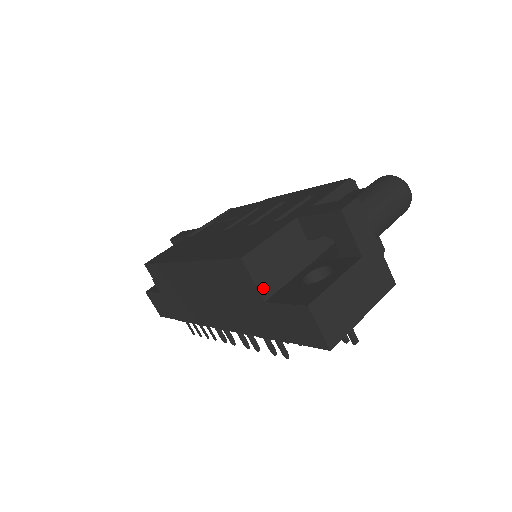
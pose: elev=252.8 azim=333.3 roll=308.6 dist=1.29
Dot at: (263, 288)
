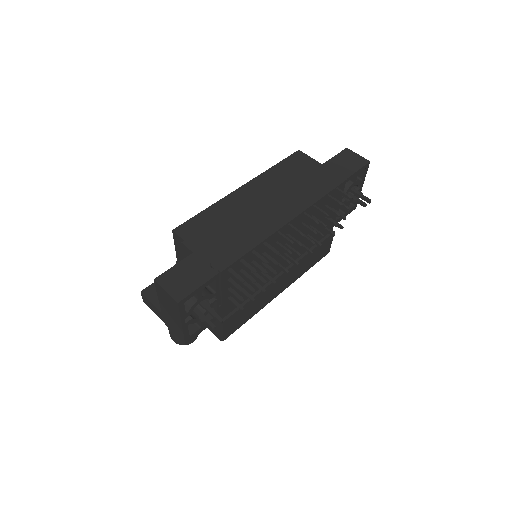
Dot at: occluded
